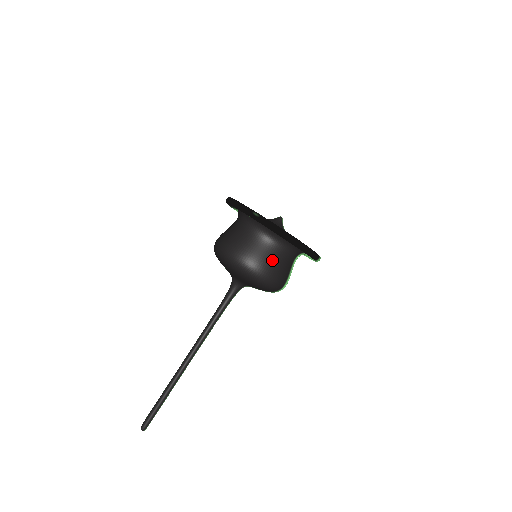
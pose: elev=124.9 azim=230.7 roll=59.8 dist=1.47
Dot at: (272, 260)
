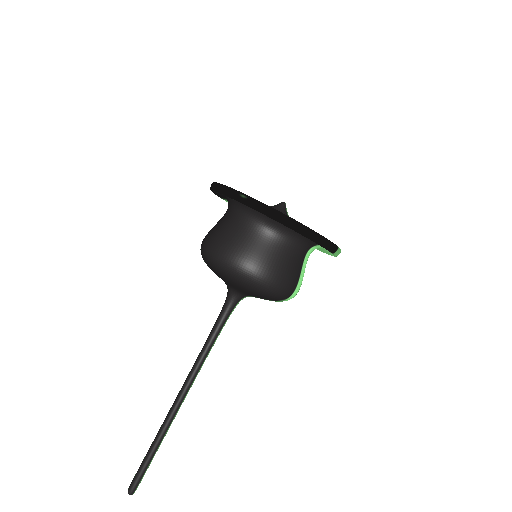
Dot at: (272, 257)
